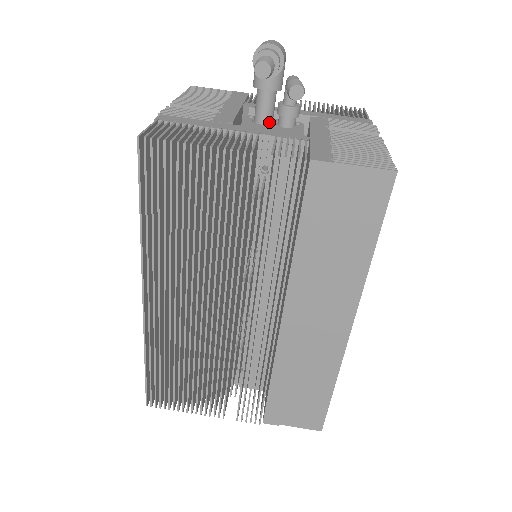
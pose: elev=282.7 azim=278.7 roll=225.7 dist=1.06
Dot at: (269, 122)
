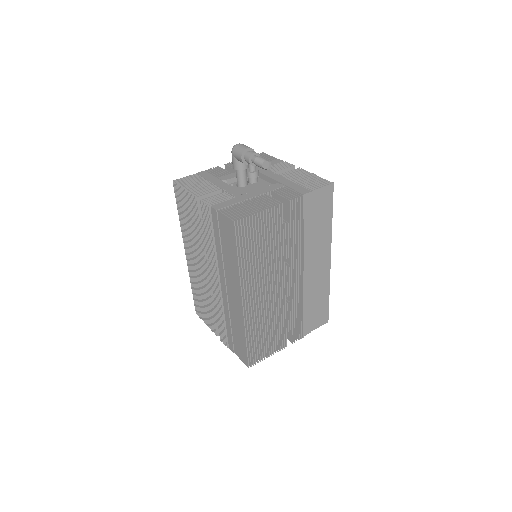
Dot at: (247, 184)
